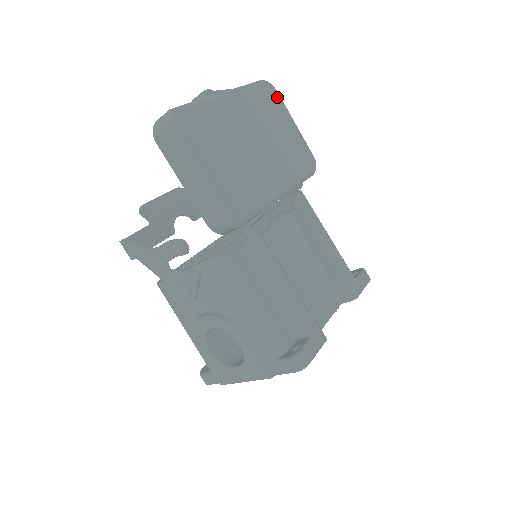
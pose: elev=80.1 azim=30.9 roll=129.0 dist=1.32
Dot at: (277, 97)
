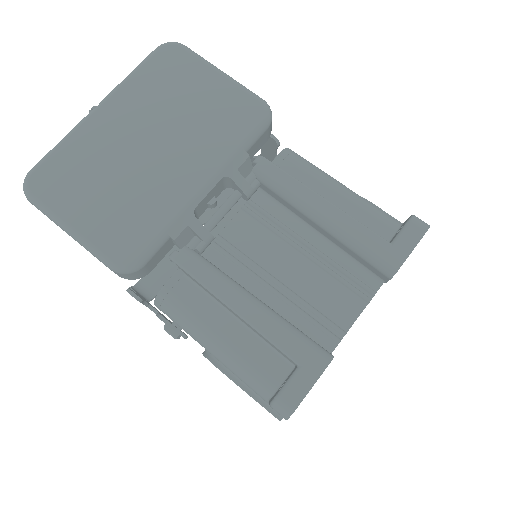
Dot at: (183, 55)
